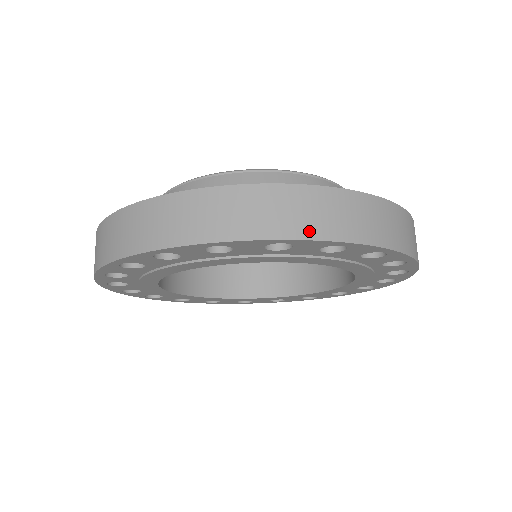
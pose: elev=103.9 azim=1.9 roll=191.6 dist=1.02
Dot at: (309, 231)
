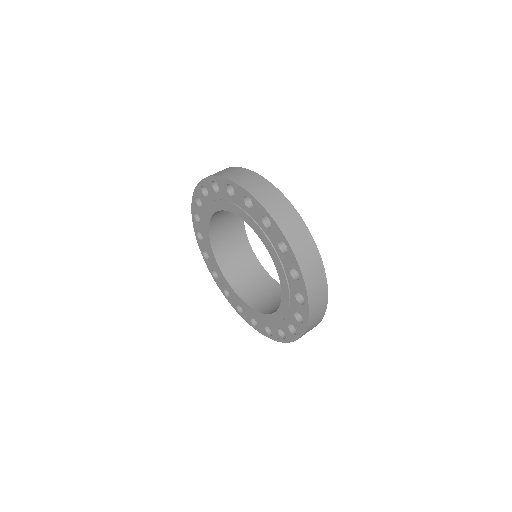
Dot at: (299, 254)
